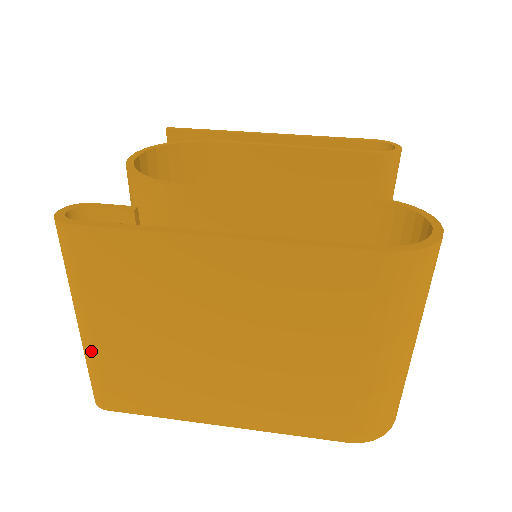
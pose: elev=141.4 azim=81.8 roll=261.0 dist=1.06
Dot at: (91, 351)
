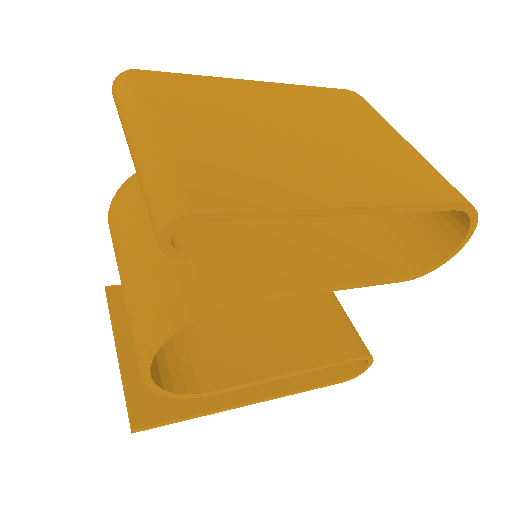
Dot at: (162, 147)
